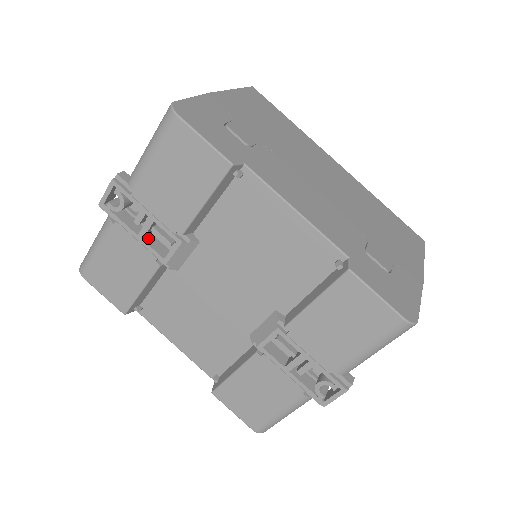
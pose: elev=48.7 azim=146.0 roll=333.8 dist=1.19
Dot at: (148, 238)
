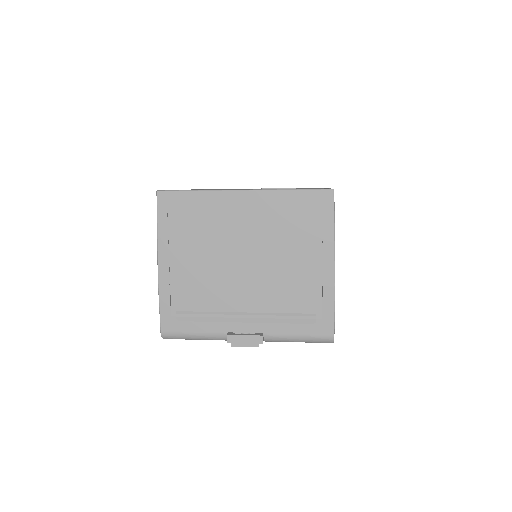
Dot at: occluded
